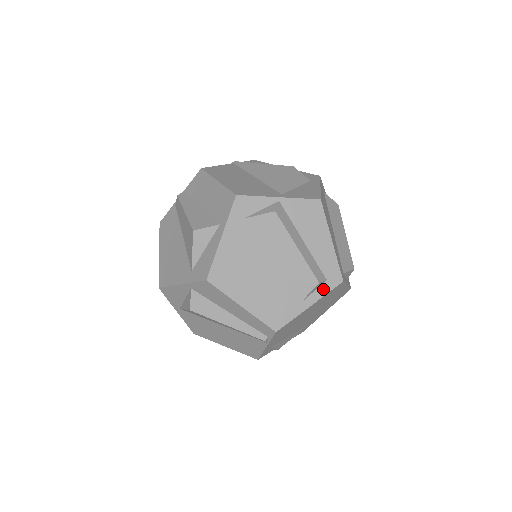
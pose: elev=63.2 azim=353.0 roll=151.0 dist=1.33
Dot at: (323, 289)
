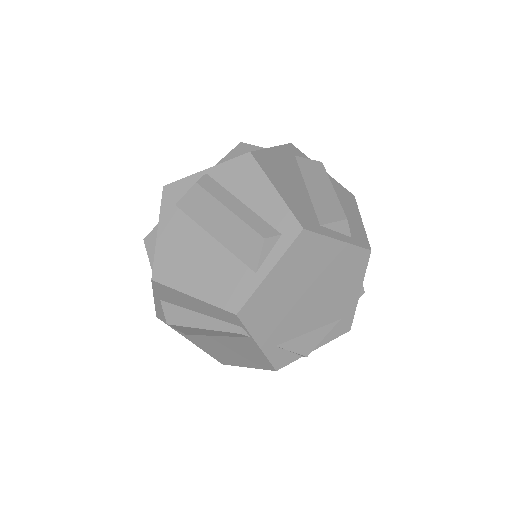
Dot at: (280, 247)
